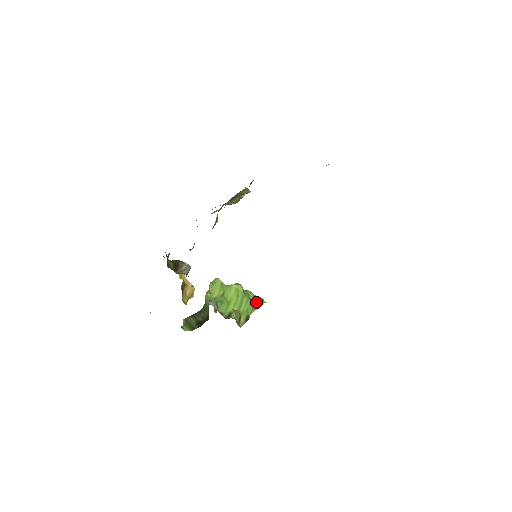
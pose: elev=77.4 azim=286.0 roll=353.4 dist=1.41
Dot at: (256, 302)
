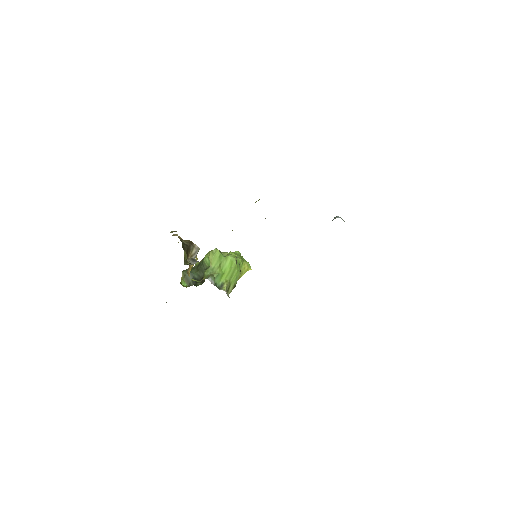
Dot at: (244, 269)
